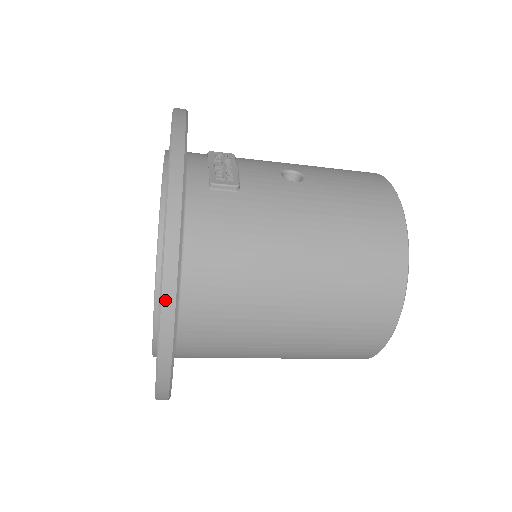
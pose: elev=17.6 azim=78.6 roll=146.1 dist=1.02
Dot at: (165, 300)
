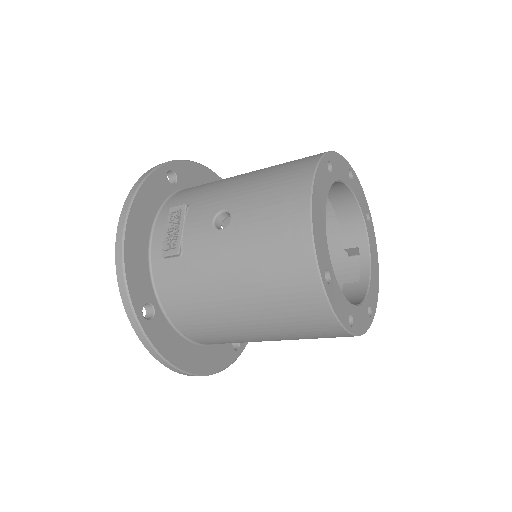
Dot at: (153, 354)
